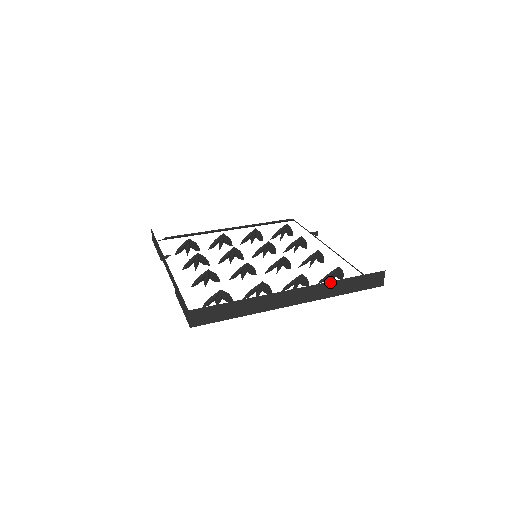
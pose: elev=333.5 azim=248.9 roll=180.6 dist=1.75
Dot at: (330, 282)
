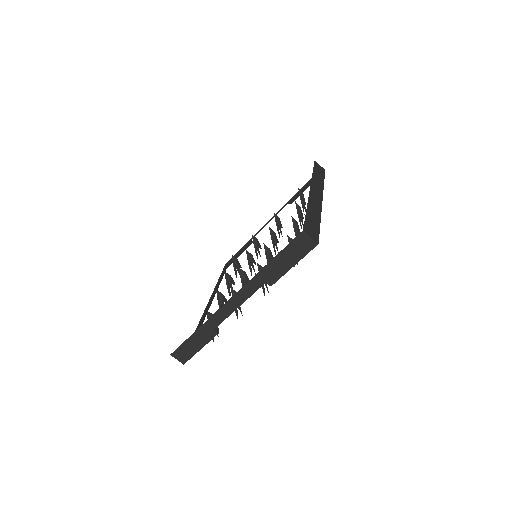
Dot at: (312, 178)
